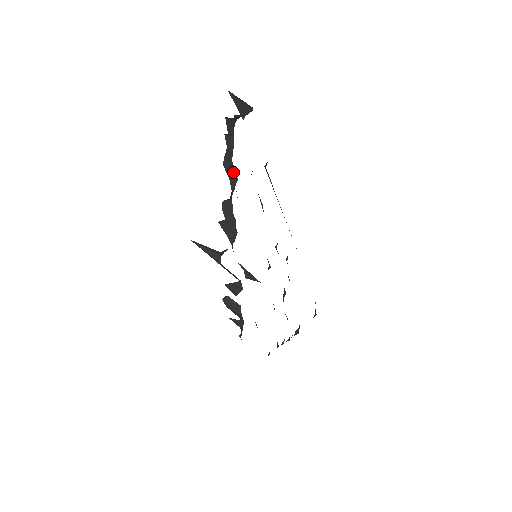
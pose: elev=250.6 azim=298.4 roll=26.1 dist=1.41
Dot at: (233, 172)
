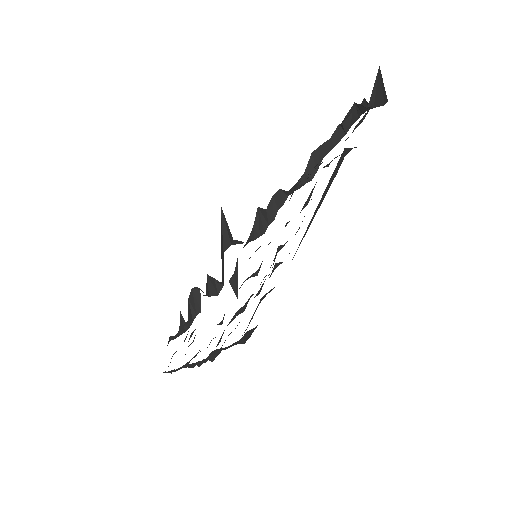
Dot at: (314, 169)
